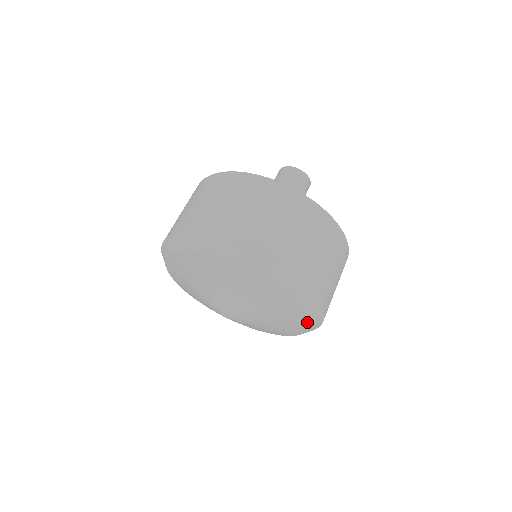
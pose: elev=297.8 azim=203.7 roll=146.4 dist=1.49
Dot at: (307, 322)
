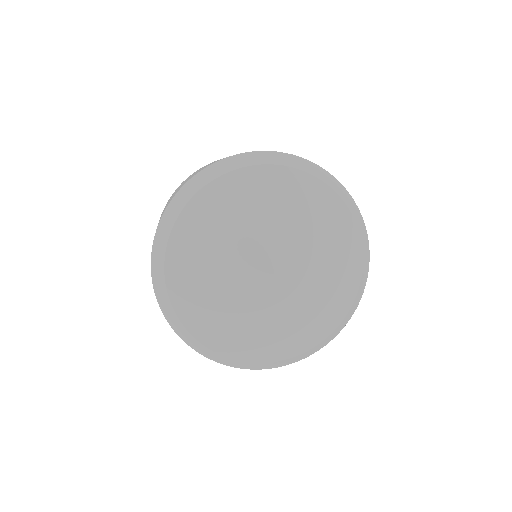
Dot at: (360, 266)
